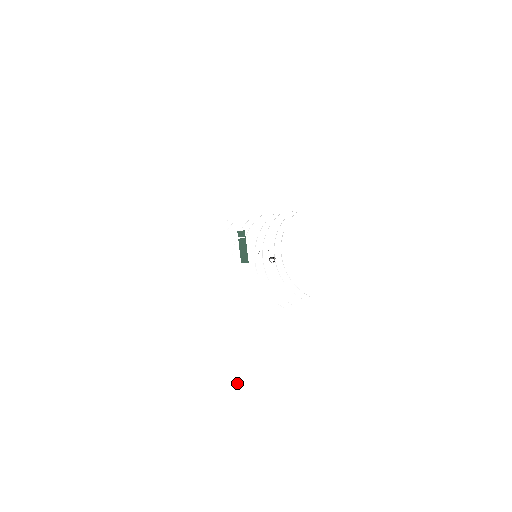
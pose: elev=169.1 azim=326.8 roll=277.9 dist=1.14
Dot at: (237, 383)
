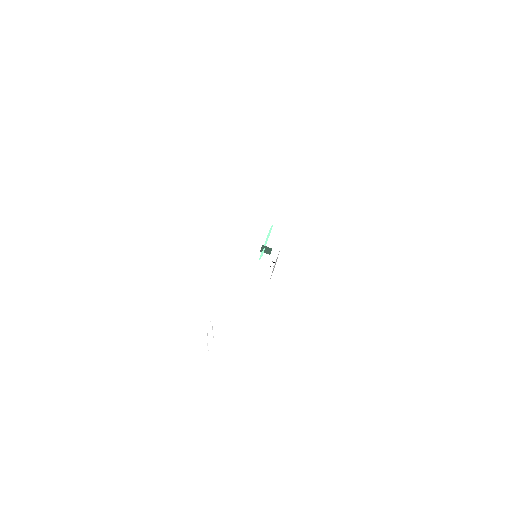
Dot at: occluded
